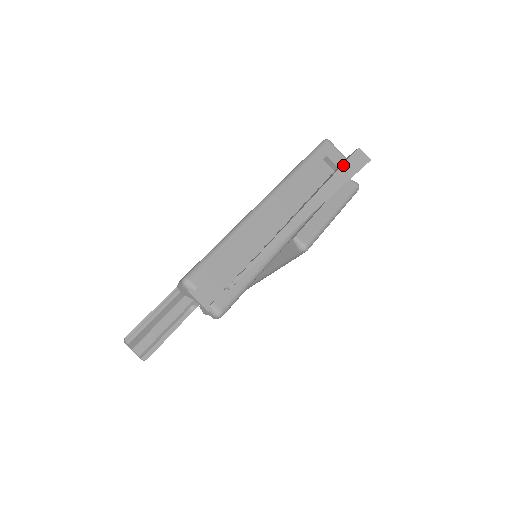
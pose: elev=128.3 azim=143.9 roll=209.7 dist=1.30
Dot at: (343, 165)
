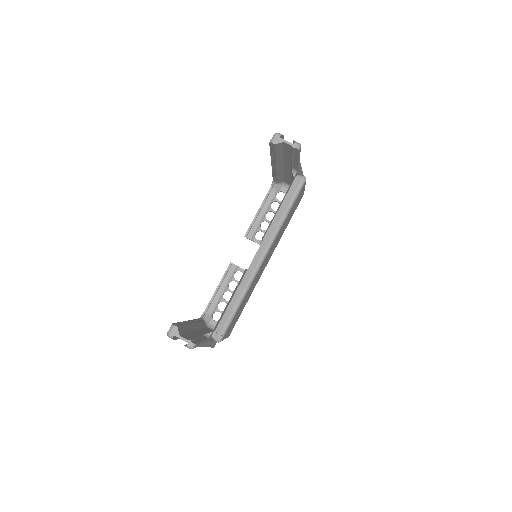
Dot at: occluded
